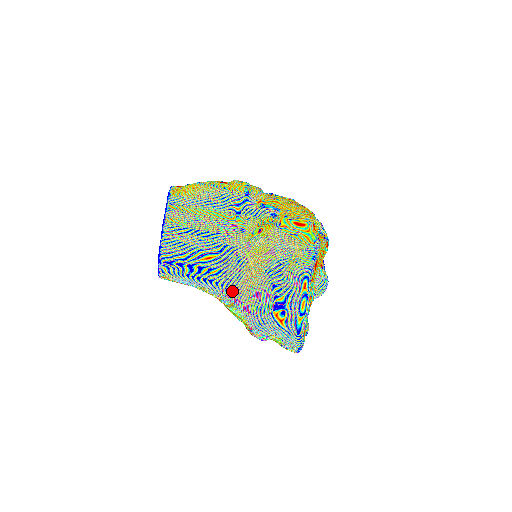
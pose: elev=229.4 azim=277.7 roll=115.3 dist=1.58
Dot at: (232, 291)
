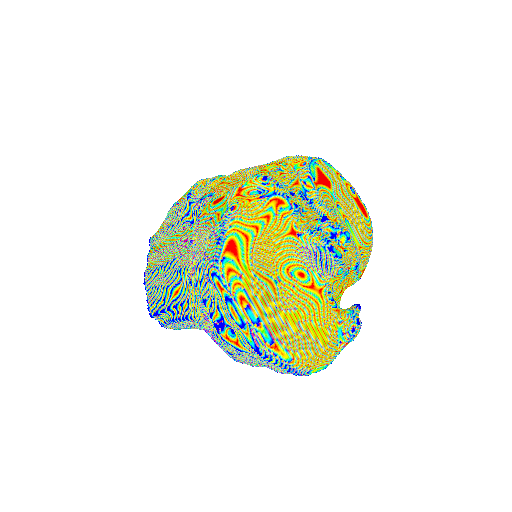
Dot at: (201, 322)
